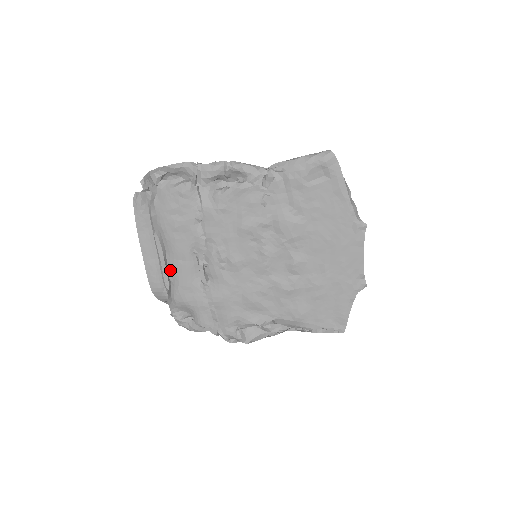
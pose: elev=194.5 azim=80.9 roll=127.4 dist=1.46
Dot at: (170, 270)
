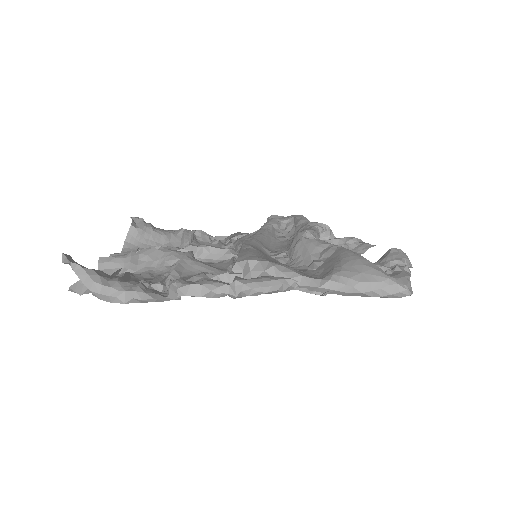
Dot at: occluded
